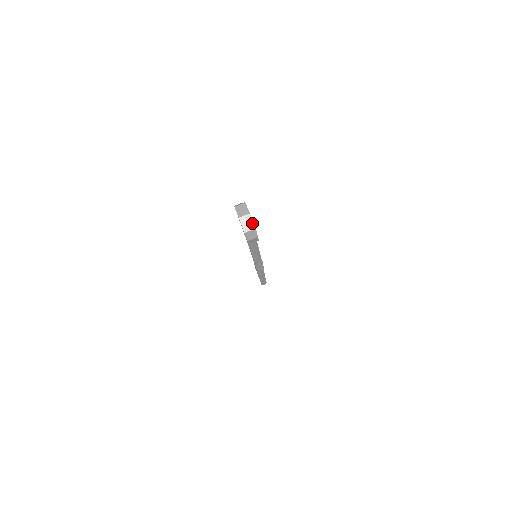
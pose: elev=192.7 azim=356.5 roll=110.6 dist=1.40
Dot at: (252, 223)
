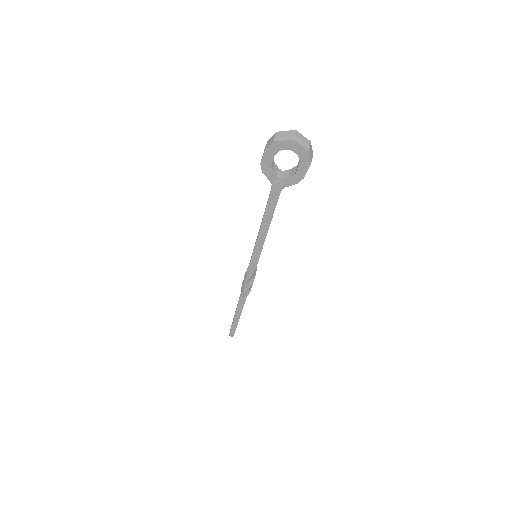
Dot at: (304, 138)
